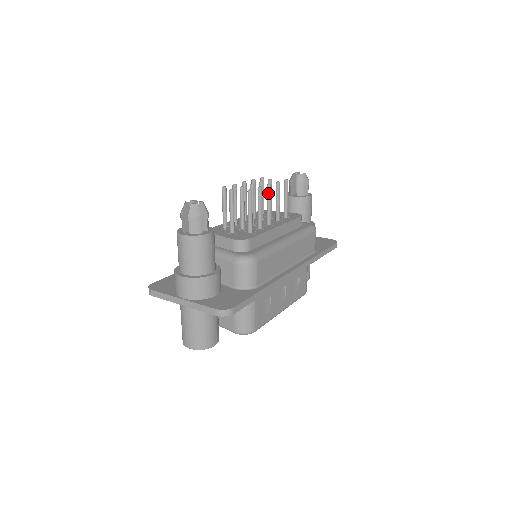
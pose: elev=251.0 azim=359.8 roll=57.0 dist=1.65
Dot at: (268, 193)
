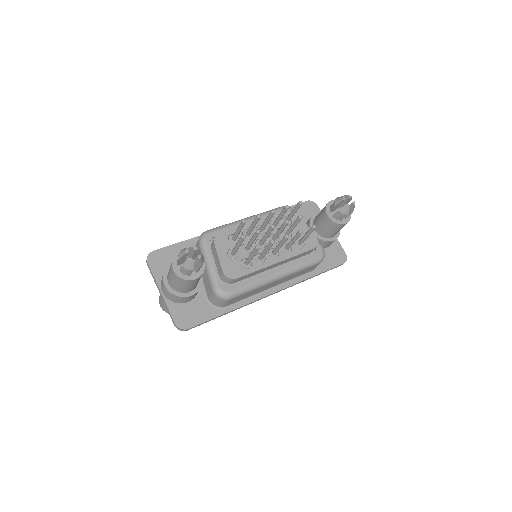
Dot at: (283, 240)
